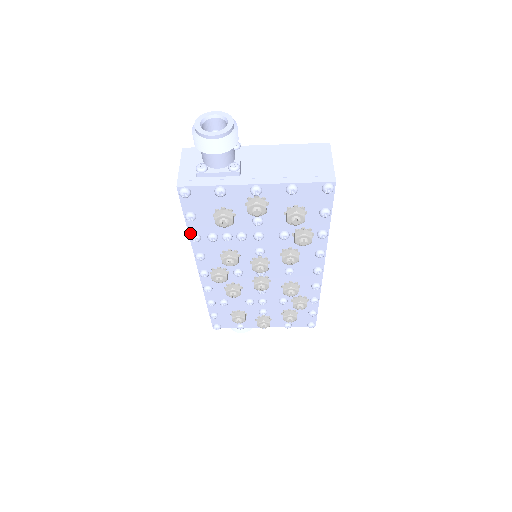
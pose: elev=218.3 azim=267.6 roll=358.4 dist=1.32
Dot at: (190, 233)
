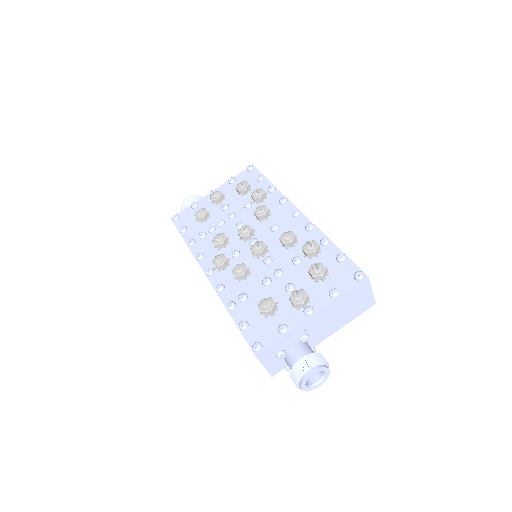
Dot at: (187, 243)
